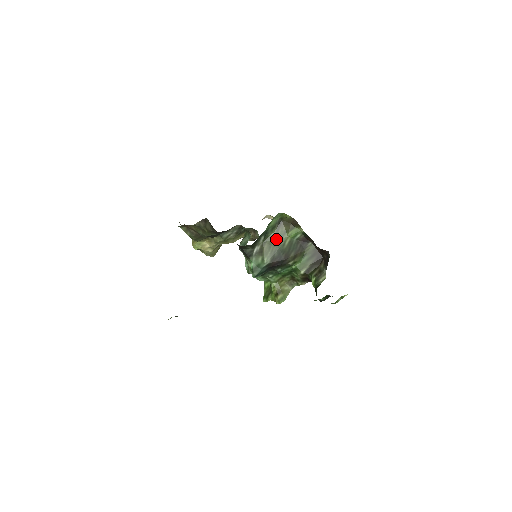
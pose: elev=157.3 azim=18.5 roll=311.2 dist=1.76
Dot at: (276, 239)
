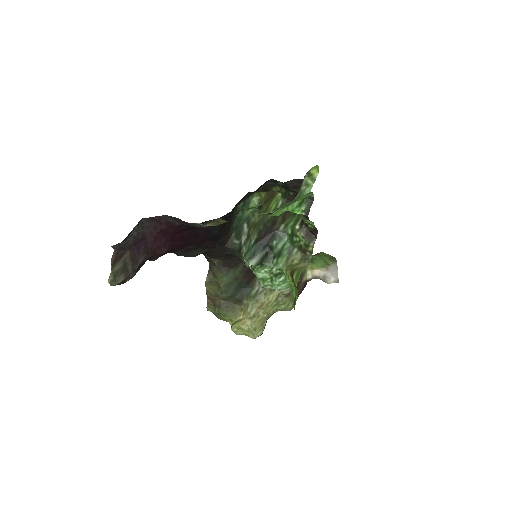
Dot at: (260, 219)
